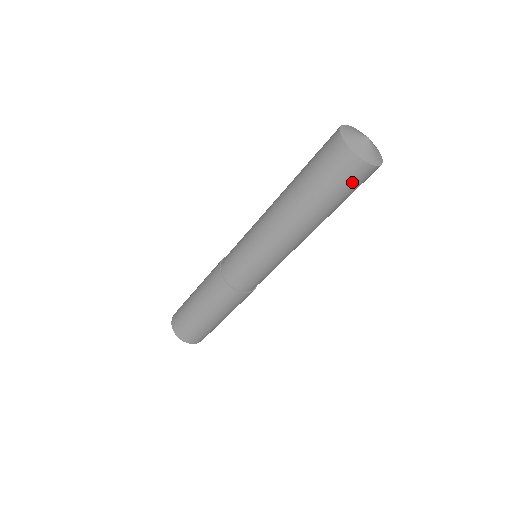
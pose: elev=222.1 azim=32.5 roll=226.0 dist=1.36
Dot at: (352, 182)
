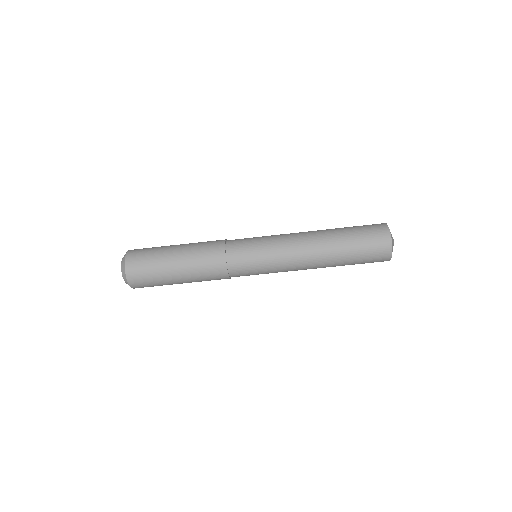
Dot at: (373, 261)
